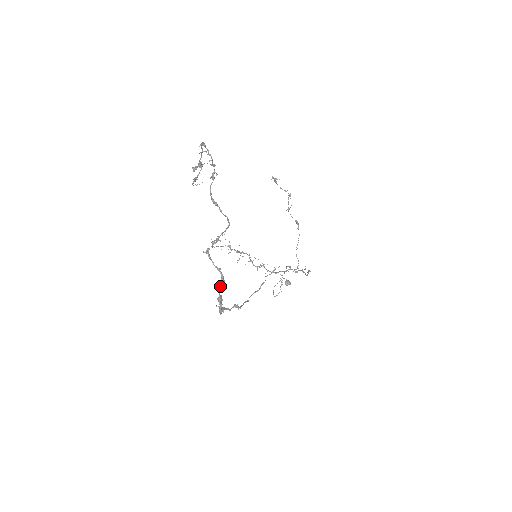
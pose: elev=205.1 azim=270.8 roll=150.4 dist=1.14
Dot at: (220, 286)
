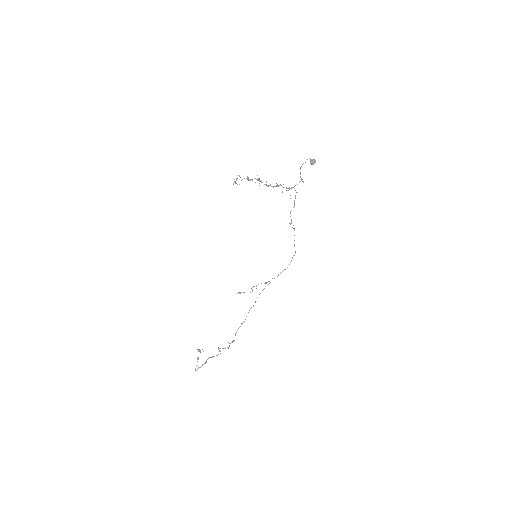
Dot at: (229, 346)
